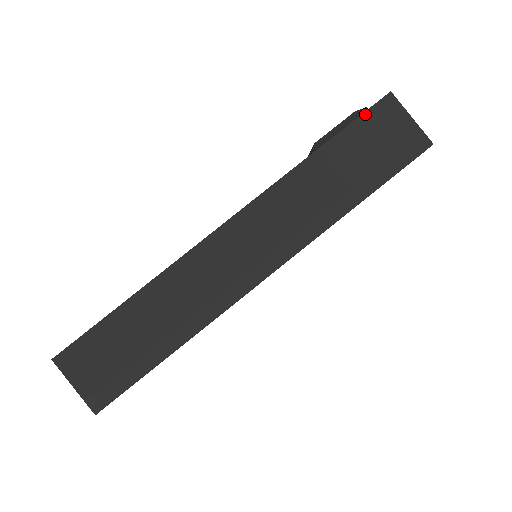
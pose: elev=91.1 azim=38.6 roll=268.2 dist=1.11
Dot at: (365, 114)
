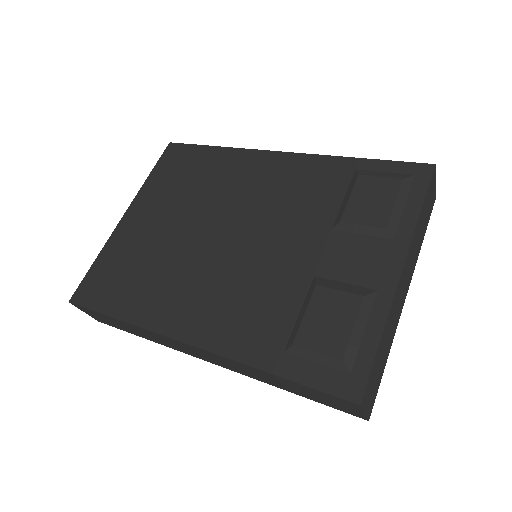
Dot at: (326, 394)
